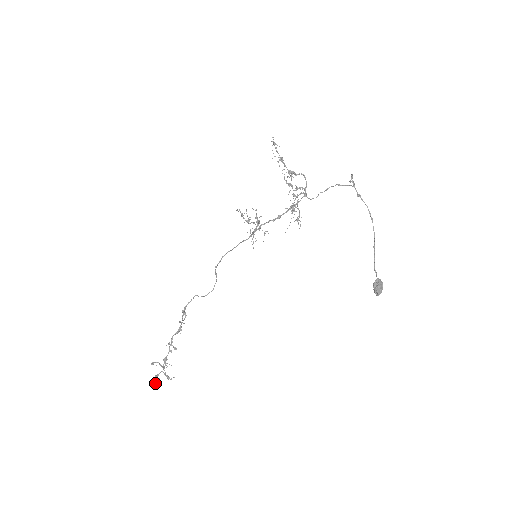
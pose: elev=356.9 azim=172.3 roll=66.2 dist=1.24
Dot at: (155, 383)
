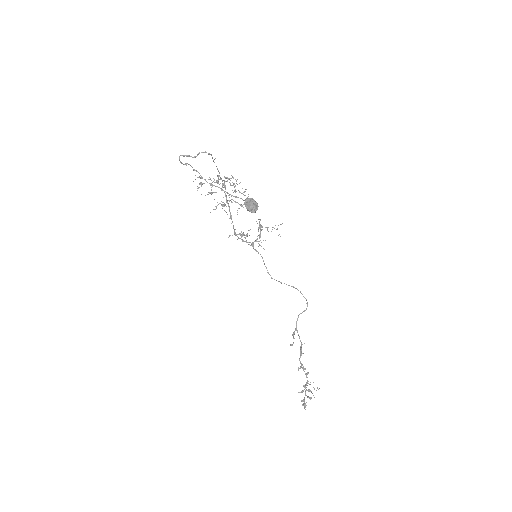
Dot at: (304, 408)
